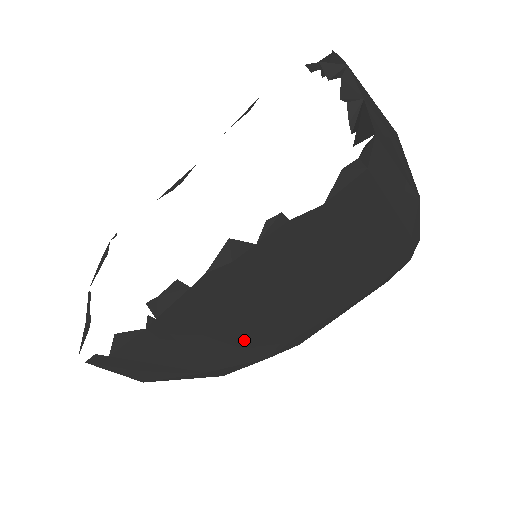
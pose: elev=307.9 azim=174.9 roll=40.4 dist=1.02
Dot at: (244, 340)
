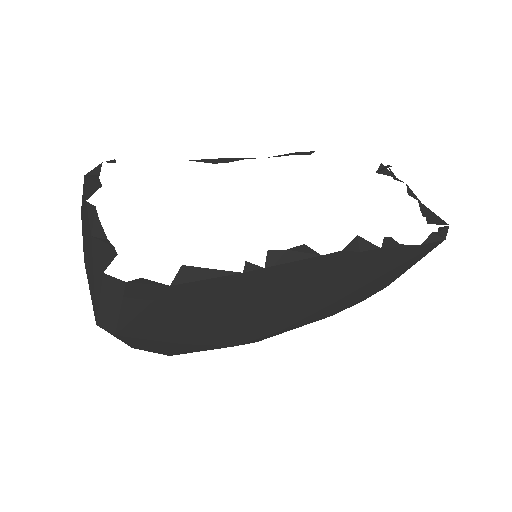
Dot at: (257, 320)
